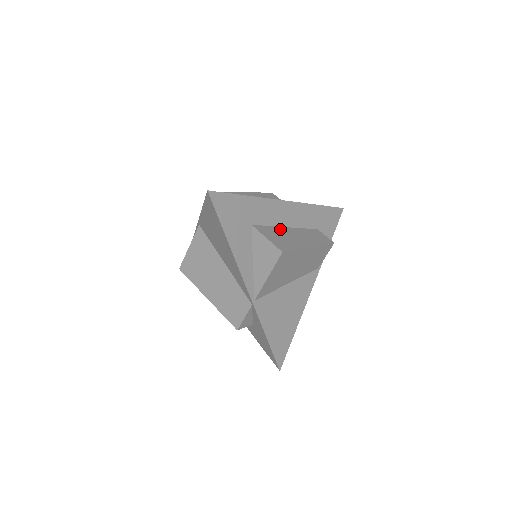
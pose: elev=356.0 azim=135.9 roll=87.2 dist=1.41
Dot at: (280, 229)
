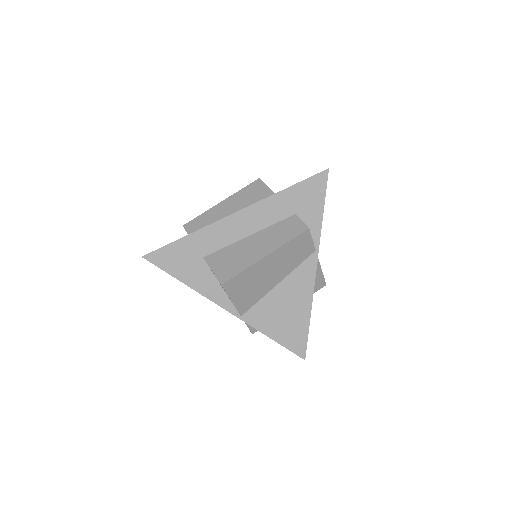
Dot at: (237, 245)
